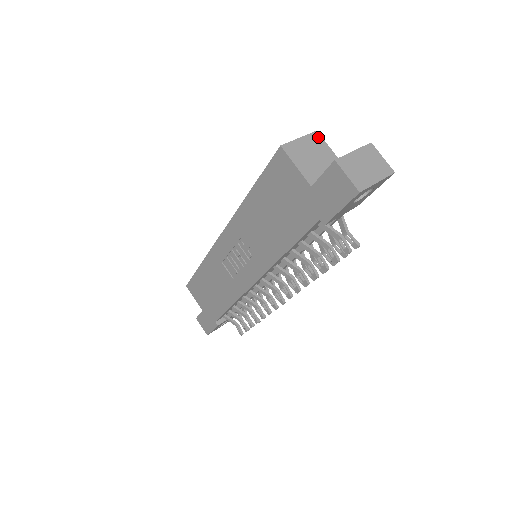
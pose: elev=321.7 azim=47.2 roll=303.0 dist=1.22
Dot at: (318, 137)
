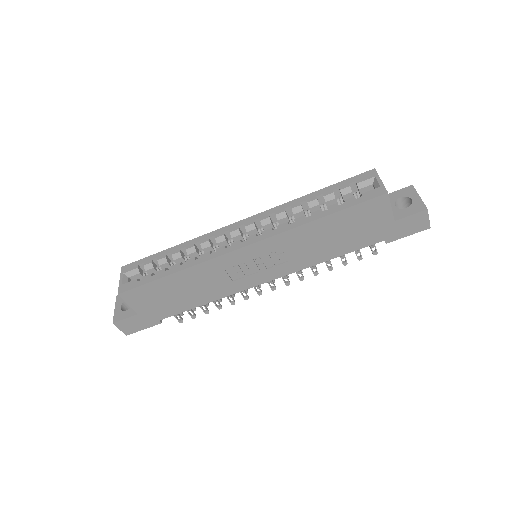
Dot at: occluded
